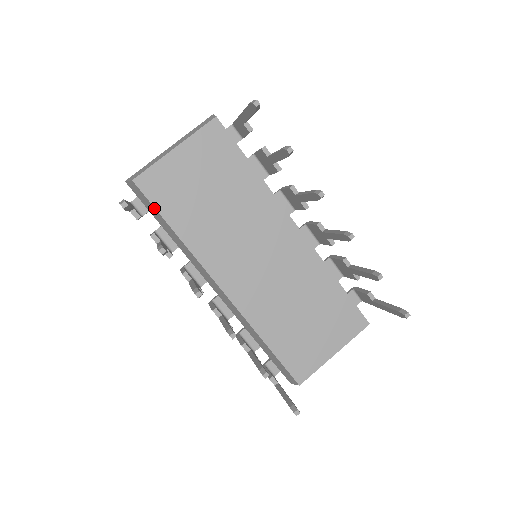
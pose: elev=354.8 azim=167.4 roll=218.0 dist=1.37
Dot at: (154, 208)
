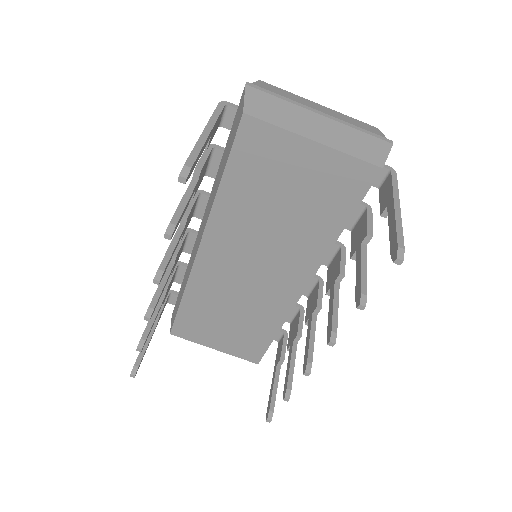
Dot at: (230, 151)
